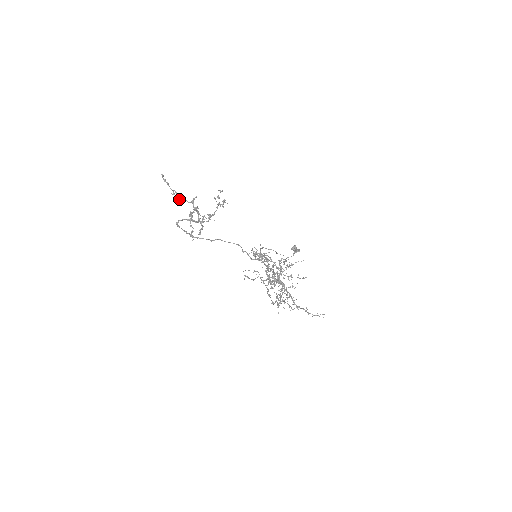
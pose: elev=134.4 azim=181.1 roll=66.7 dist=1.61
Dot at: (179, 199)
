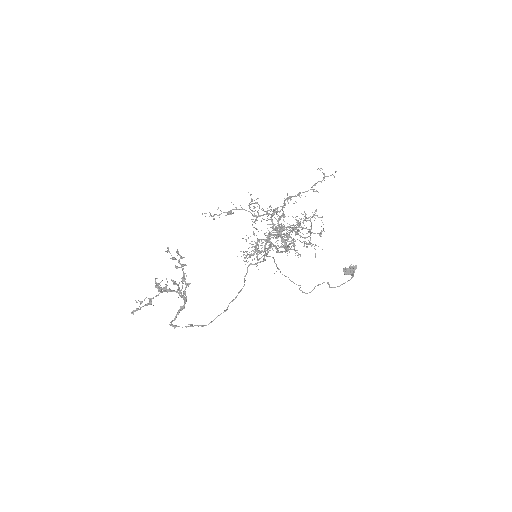
Dot at: (151, 303)
